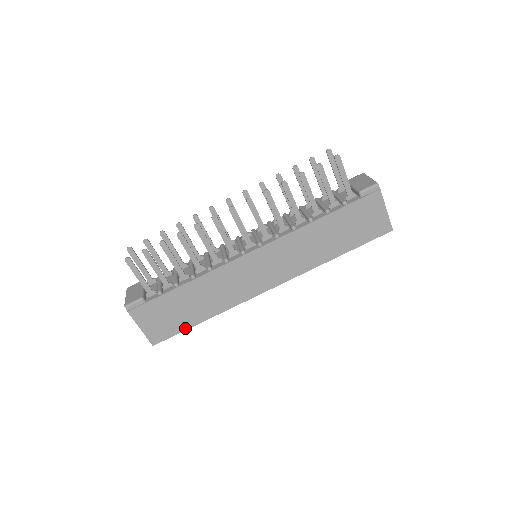
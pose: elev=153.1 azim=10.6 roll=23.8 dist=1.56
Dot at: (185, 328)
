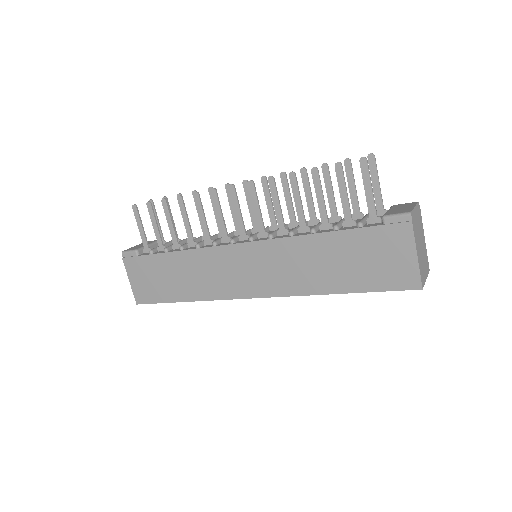
Dot at: (165, 300)
